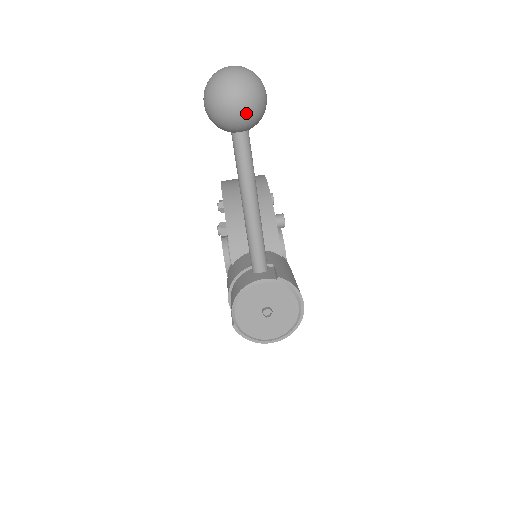
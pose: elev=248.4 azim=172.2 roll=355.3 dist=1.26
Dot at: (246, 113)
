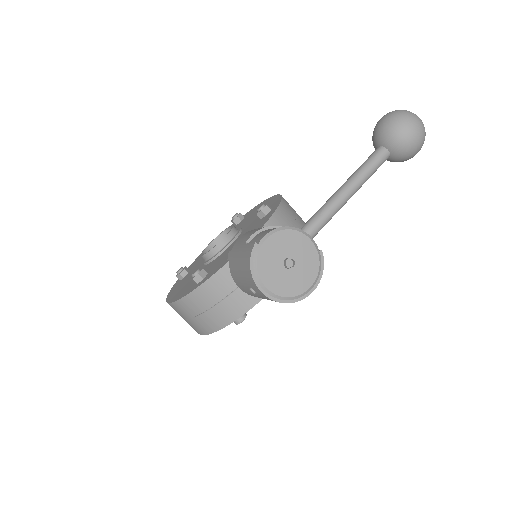
Dot at: (411, 141)
